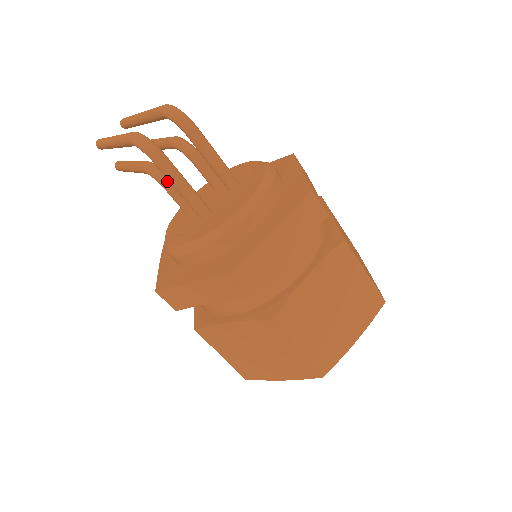
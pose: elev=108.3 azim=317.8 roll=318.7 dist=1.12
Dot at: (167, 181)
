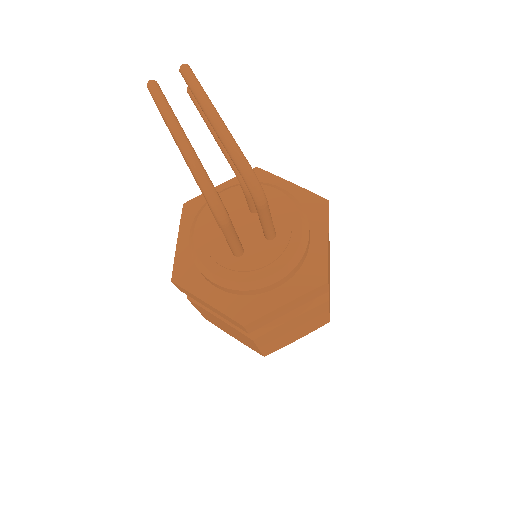
Dot at: occluded
